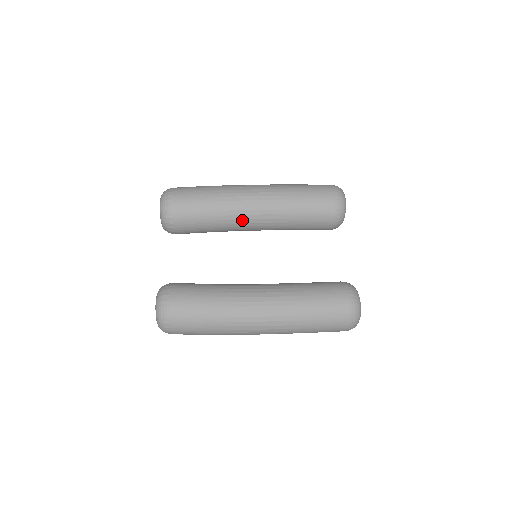
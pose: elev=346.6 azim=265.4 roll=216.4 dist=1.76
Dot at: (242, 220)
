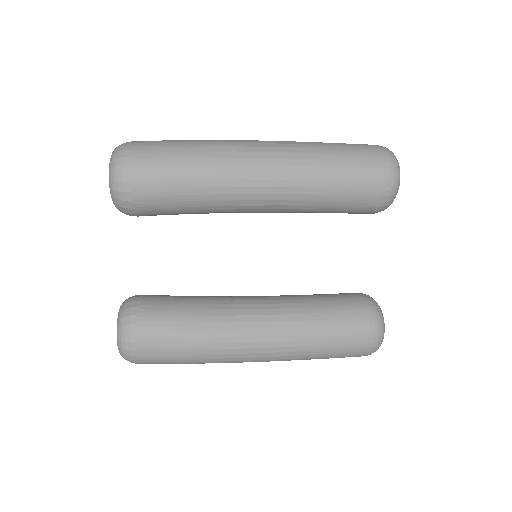
Dot at: (240, 209)
